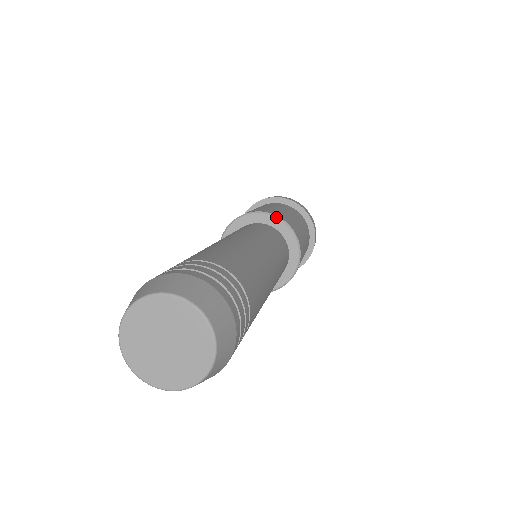
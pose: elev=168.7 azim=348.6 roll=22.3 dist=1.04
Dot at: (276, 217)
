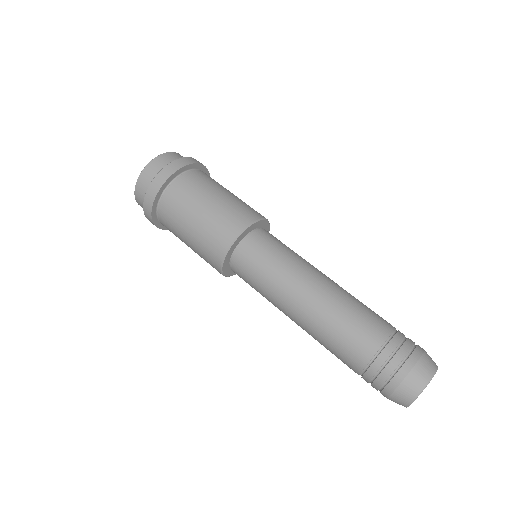
Dot at: (268, 221)
